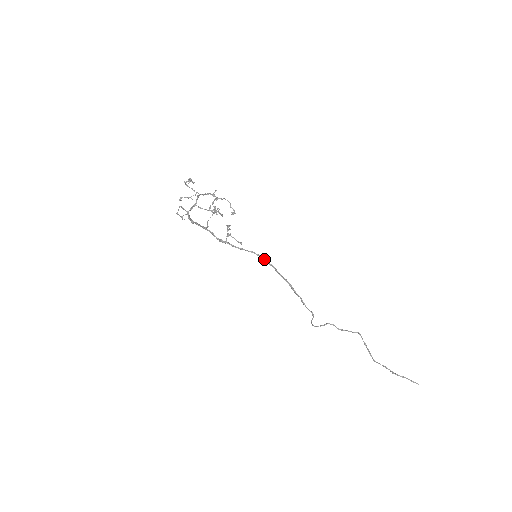
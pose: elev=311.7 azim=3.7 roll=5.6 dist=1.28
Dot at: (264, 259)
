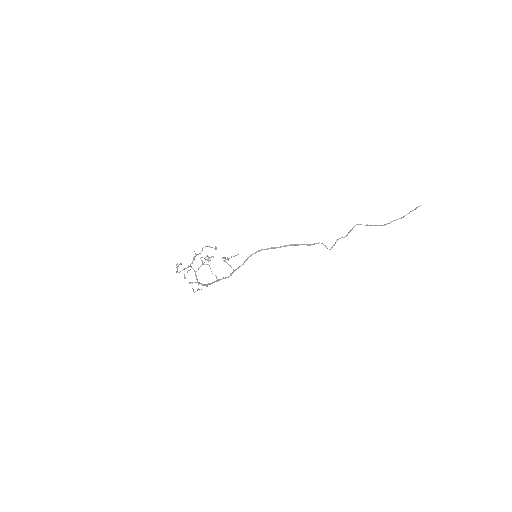
Dot at: occluded
